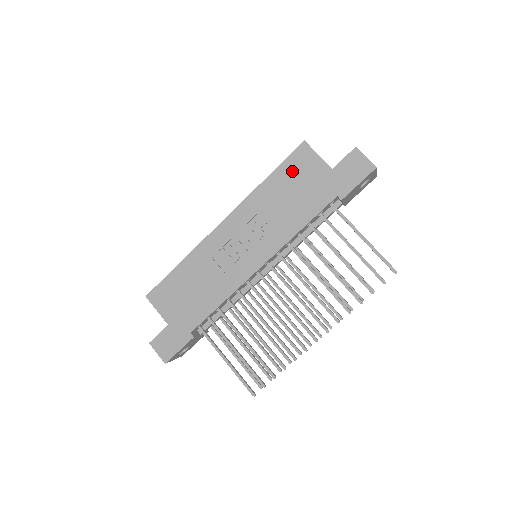
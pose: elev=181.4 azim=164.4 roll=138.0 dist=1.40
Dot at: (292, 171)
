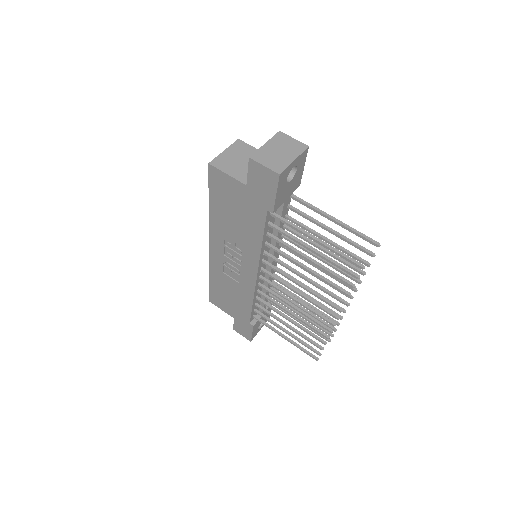
Dot at: (220, 195)
